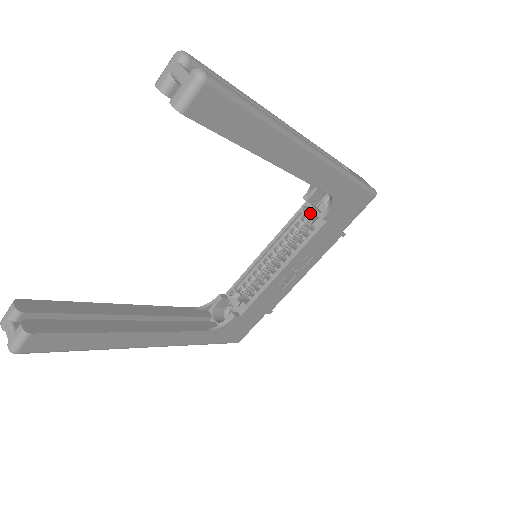
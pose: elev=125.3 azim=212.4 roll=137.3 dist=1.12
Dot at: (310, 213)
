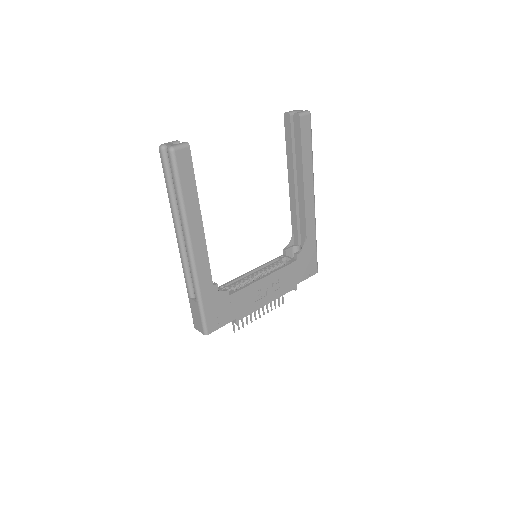
Dot at: (285, 259)
